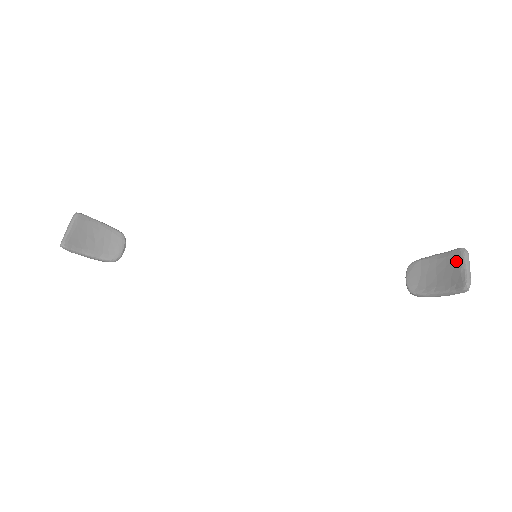
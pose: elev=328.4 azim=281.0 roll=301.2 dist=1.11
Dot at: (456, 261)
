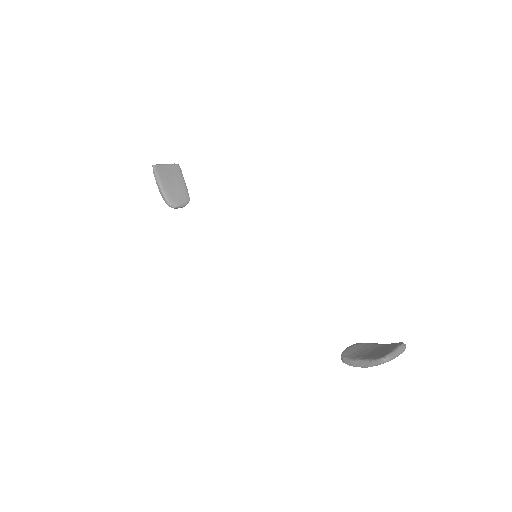
Dot at: (392, 346)
